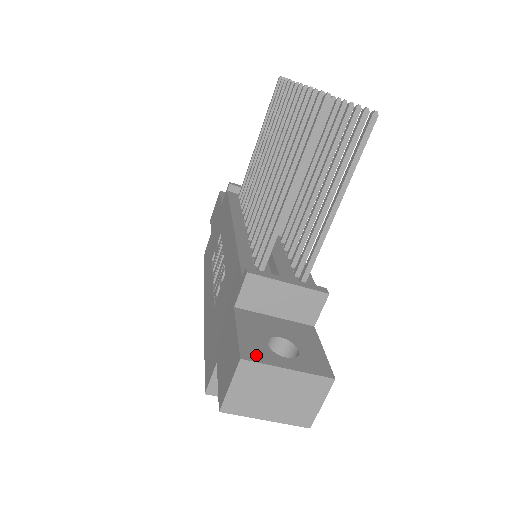
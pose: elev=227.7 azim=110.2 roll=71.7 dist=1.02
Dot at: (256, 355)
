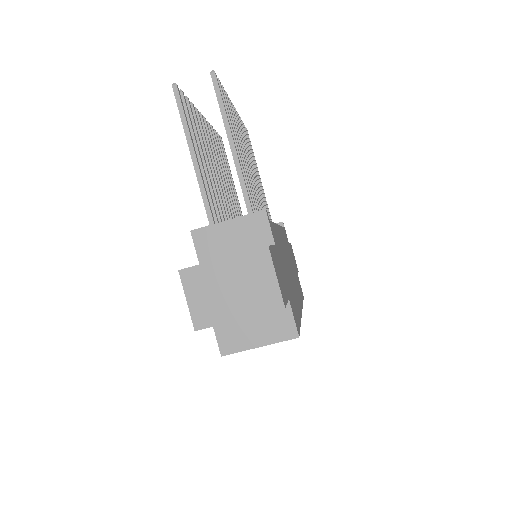
Dot at: (196, 265)
